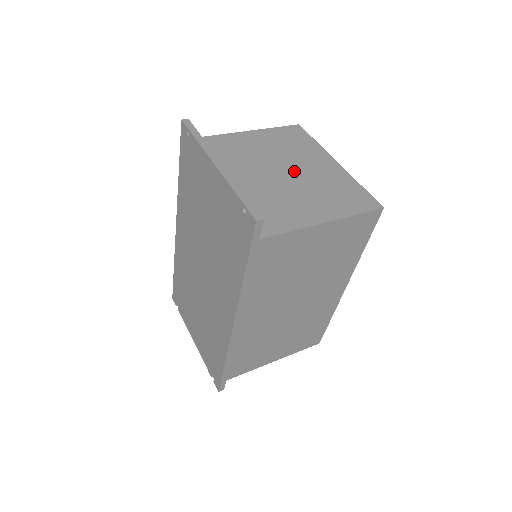
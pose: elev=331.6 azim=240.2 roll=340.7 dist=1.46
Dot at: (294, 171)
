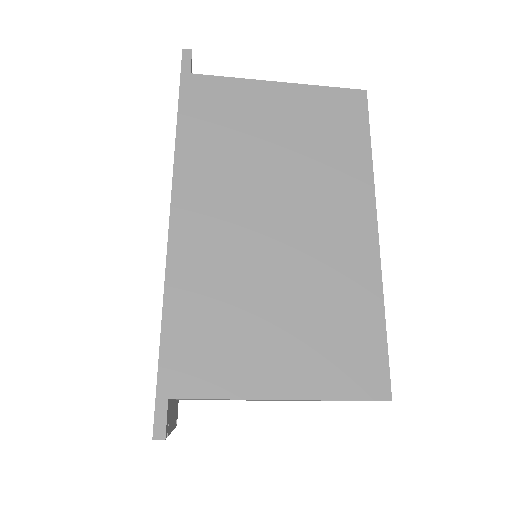
Dot at: occluded
